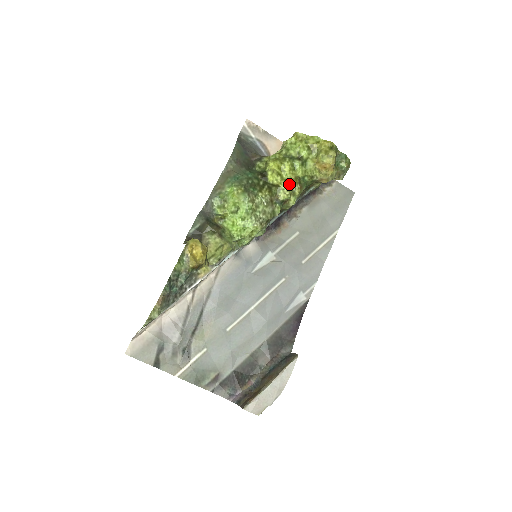
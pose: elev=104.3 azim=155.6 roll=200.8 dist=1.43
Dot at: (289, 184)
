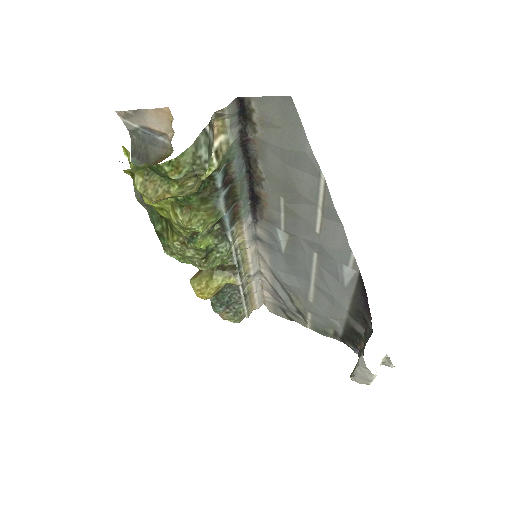
Dot at: (173, 221)
